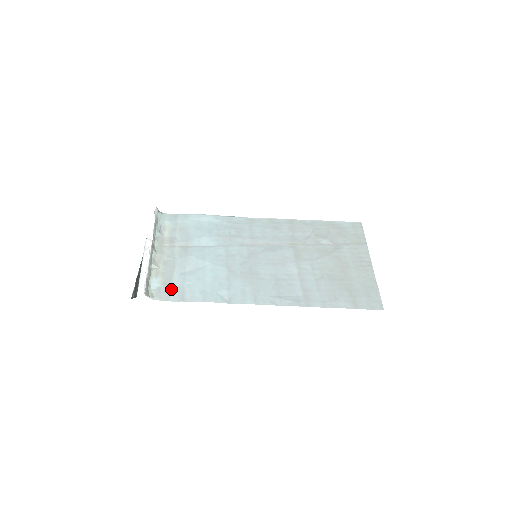
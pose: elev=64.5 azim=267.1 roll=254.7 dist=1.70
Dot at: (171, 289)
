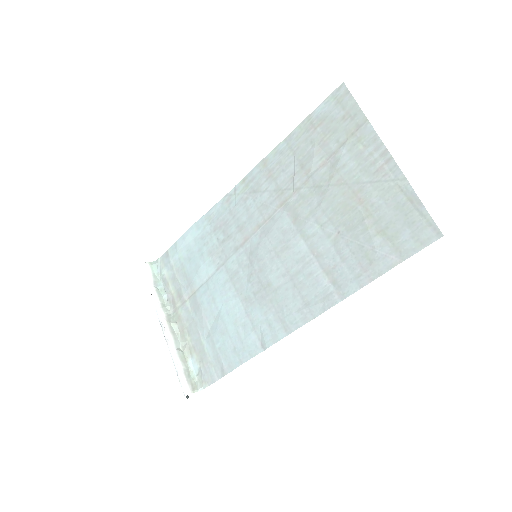
Dot at: (209, 364)
